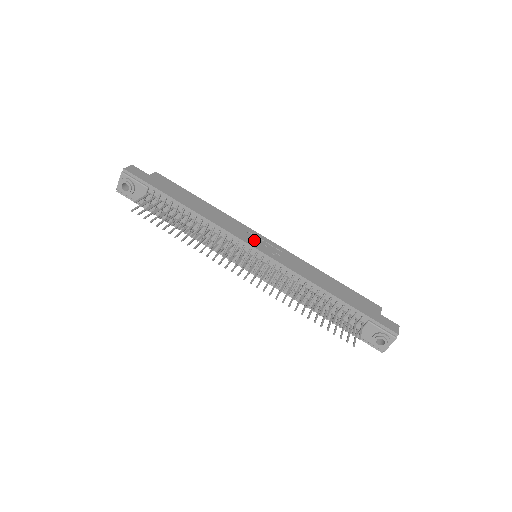
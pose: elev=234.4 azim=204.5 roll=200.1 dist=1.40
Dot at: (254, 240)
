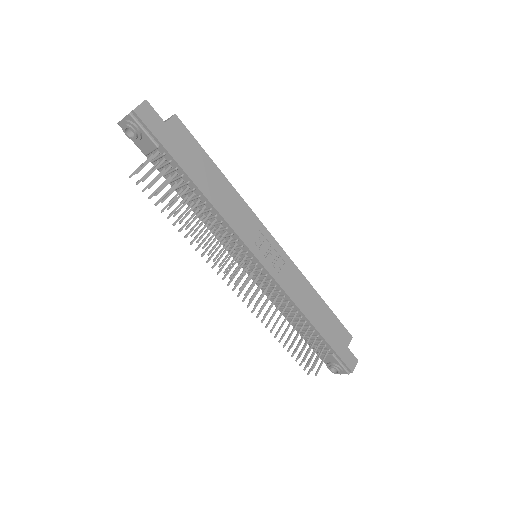
Dot at: (261, 245)
